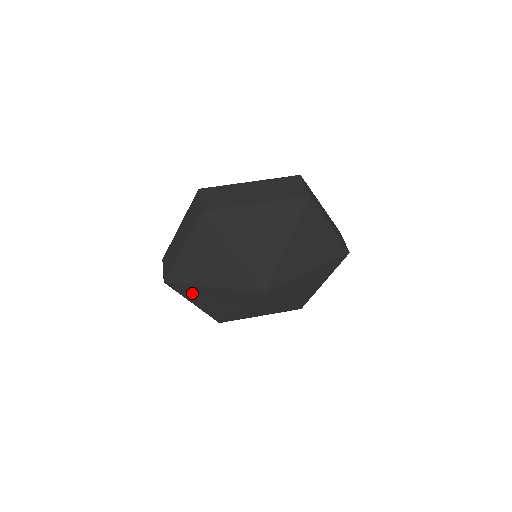
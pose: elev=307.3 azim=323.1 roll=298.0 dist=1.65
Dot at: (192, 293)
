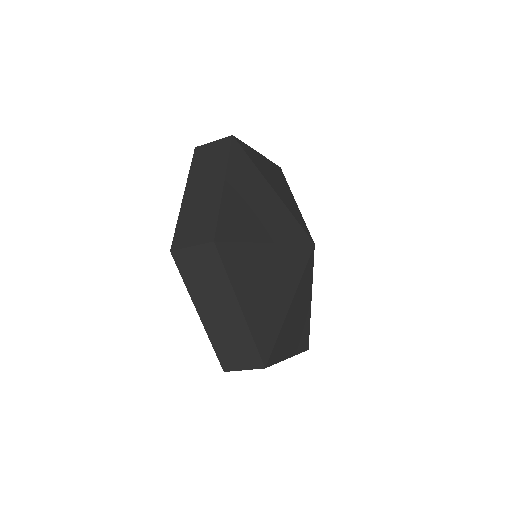
Dot at: (244, 269)
